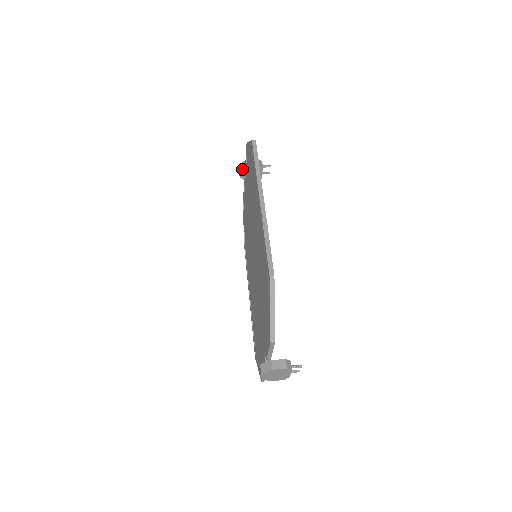
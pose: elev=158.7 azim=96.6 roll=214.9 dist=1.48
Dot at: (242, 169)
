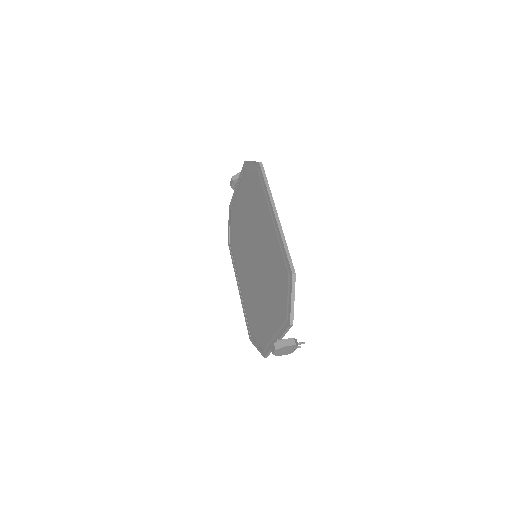
Dot at: (235, 181)
